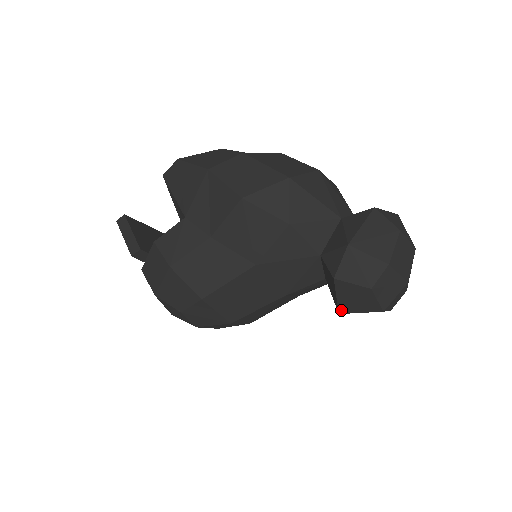
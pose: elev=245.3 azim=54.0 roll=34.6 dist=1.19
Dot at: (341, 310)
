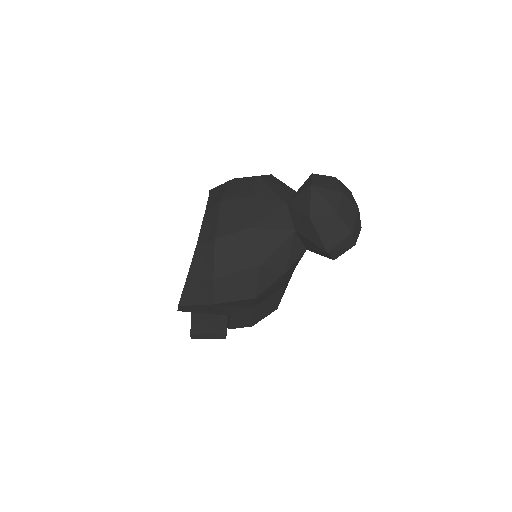
Dot at: occluded
